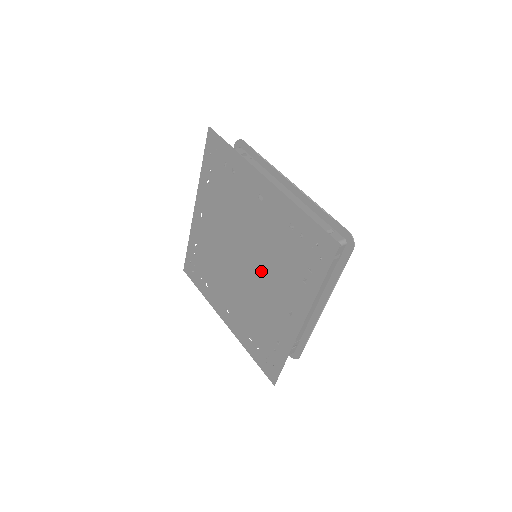
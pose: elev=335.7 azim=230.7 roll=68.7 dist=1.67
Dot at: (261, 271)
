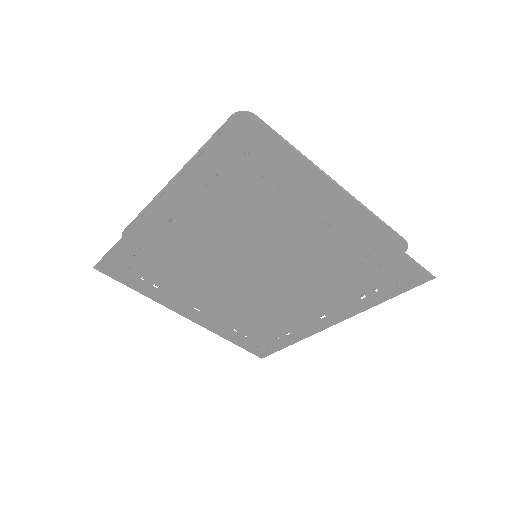
Dot at: (288, 284)
